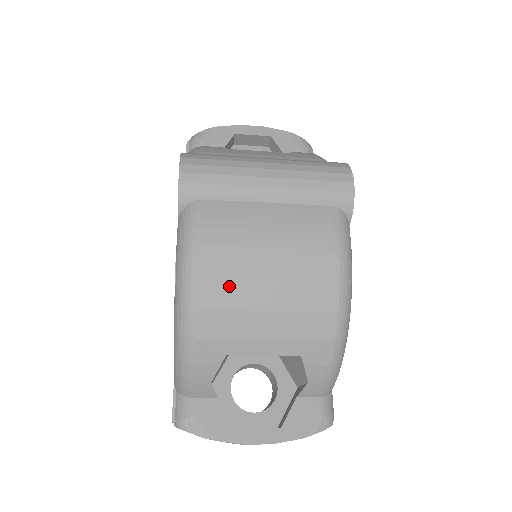
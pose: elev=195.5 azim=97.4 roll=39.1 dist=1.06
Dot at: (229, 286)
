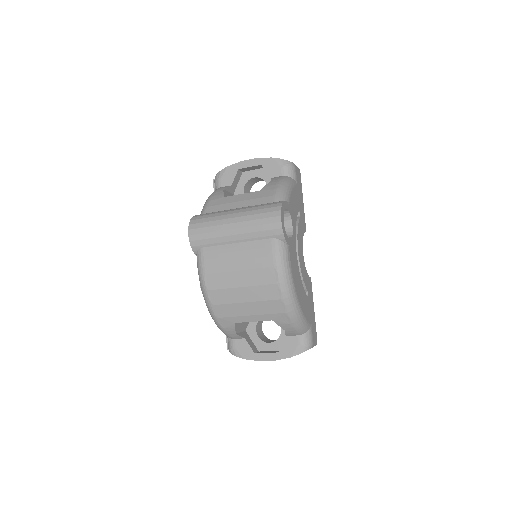
Dot at: (224, 293)
